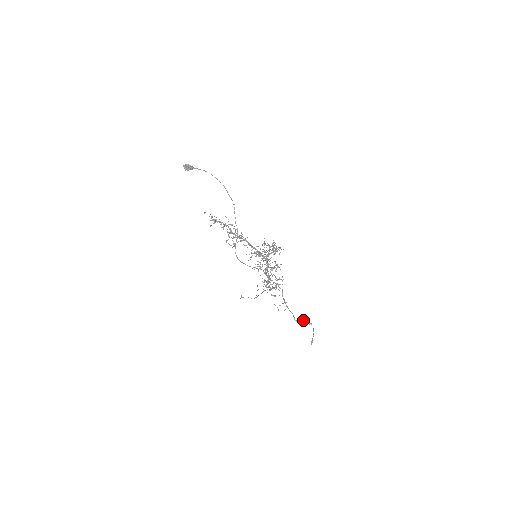
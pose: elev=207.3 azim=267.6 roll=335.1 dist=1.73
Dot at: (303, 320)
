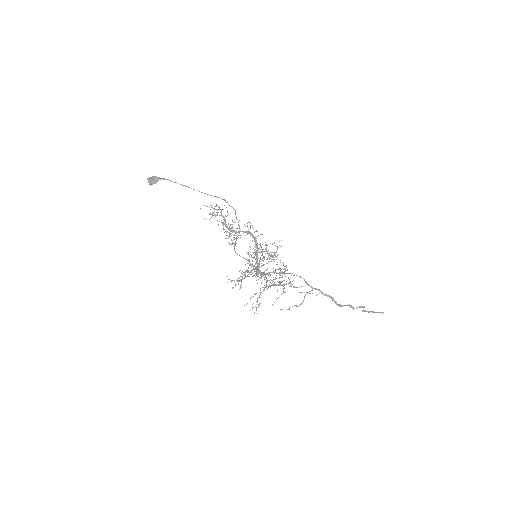
Dot at: (345, 305)
